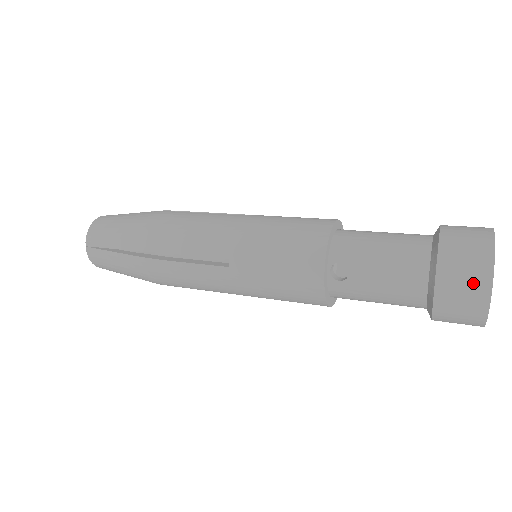
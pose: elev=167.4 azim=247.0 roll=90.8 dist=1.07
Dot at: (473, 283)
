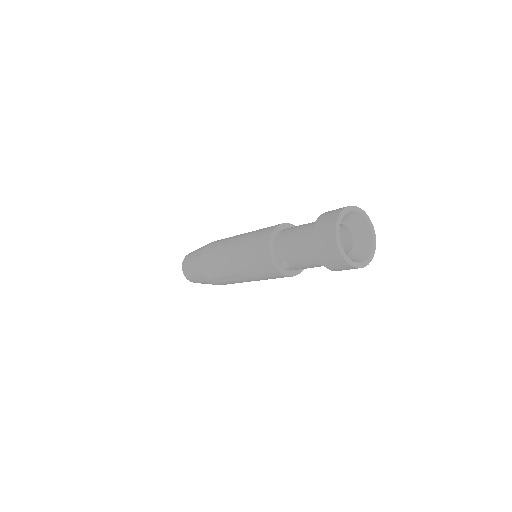
Dot at: (336, 260)
